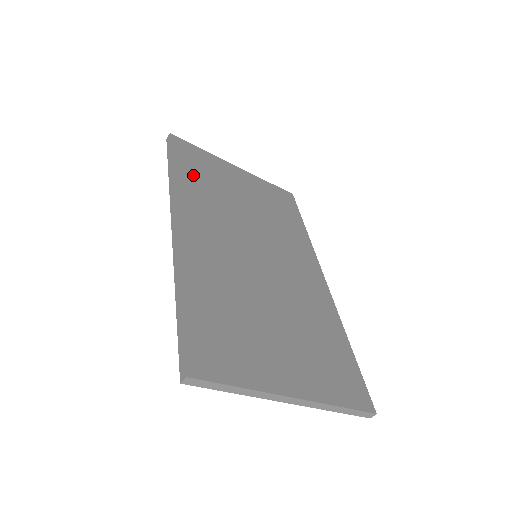
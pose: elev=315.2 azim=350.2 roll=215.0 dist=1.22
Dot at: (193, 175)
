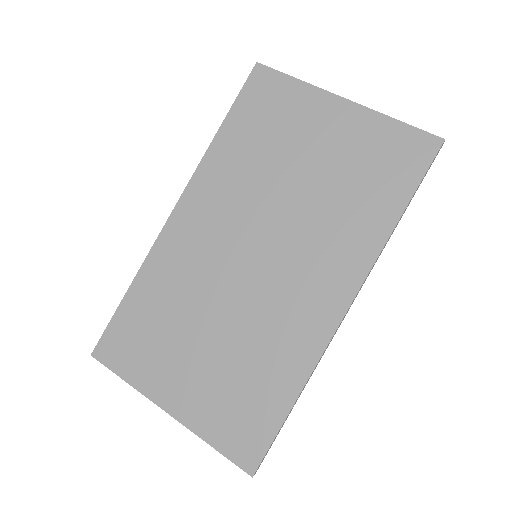
Dot at: (243, 135)
